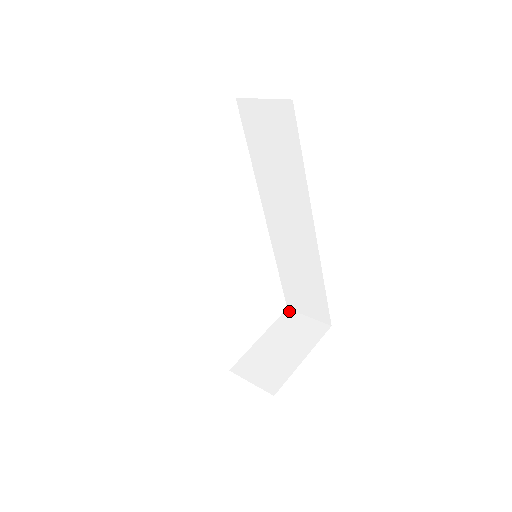
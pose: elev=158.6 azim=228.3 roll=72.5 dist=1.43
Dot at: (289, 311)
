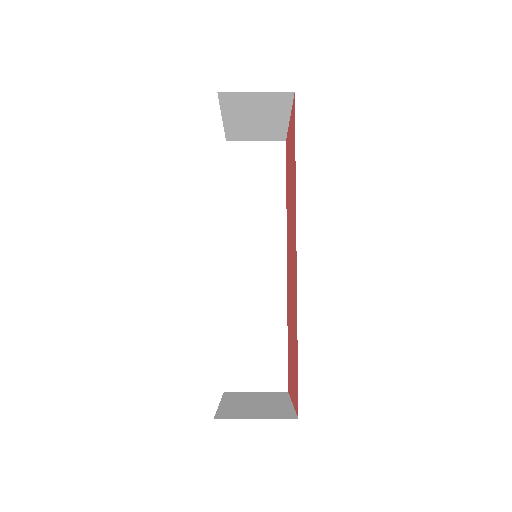
Dot at: (229, 392)
